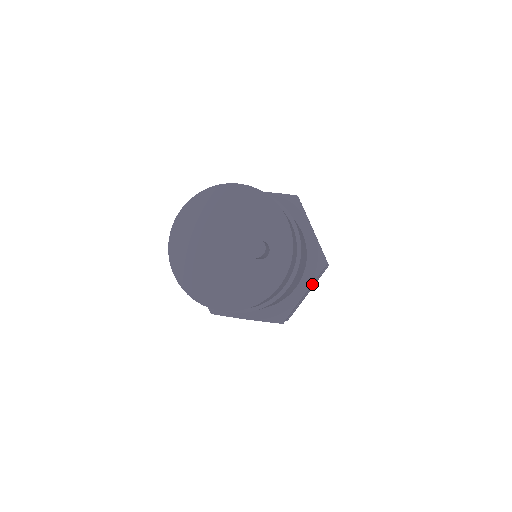
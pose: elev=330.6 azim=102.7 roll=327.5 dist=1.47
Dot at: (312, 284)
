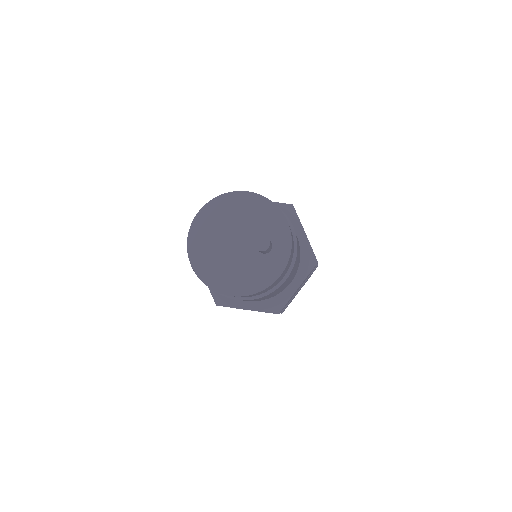
Dot at: (304, 280)
